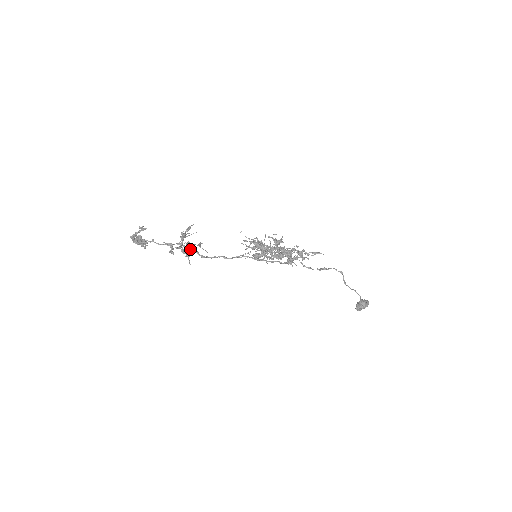
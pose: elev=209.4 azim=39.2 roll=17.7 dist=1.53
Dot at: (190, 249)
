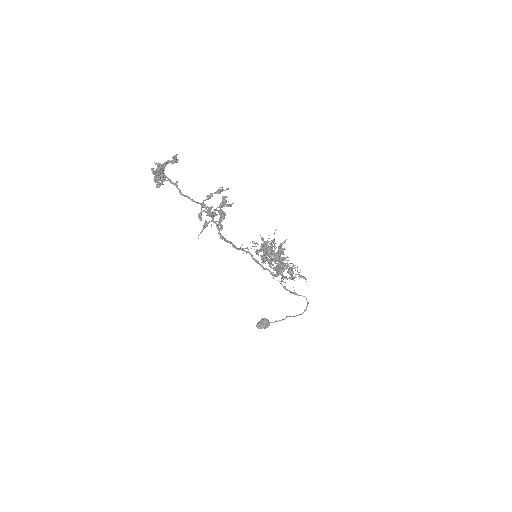
Dot at: occluded
